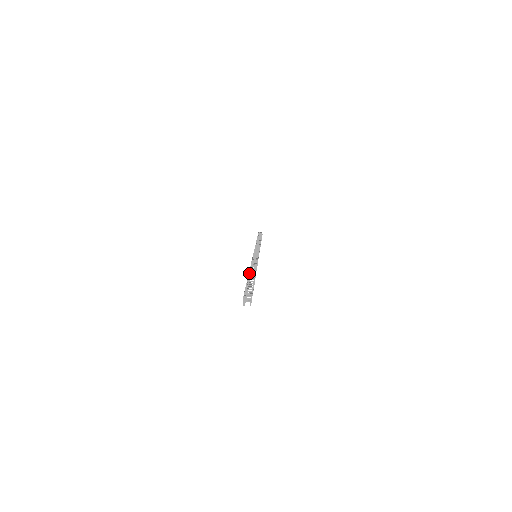
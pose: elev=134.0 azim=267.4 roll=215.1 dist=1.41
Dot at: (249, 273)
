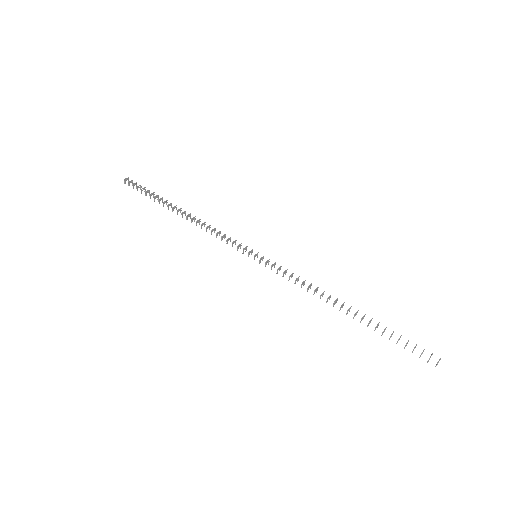
Dot at: (341, 307)
